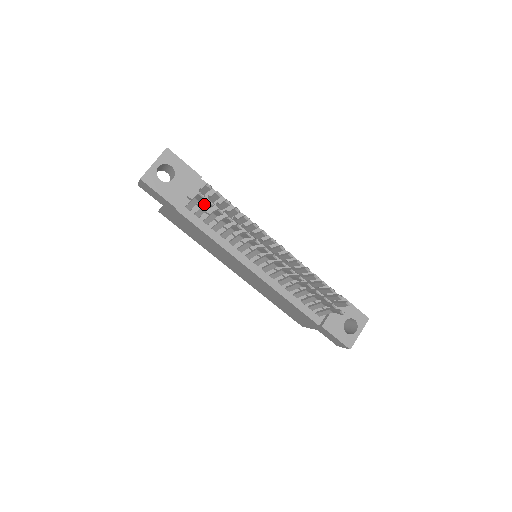
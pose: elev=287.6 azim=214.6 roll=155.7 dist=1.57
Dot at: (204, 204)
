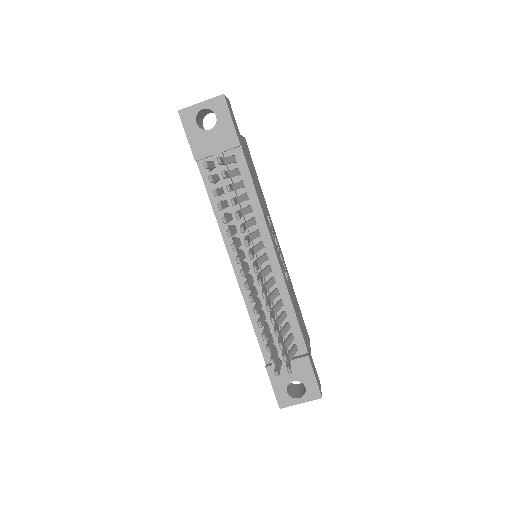
Dot at: occluded
